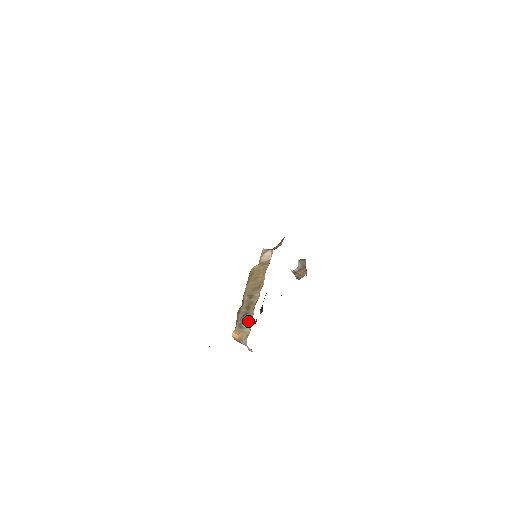
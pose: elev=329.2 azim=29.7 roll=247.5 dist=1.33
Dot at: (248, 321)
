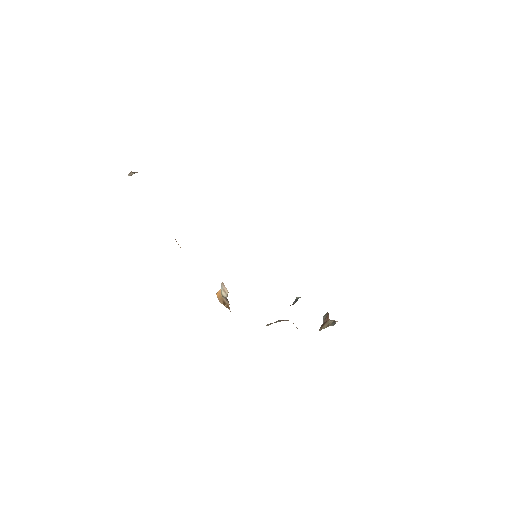
Dot at: occluded
